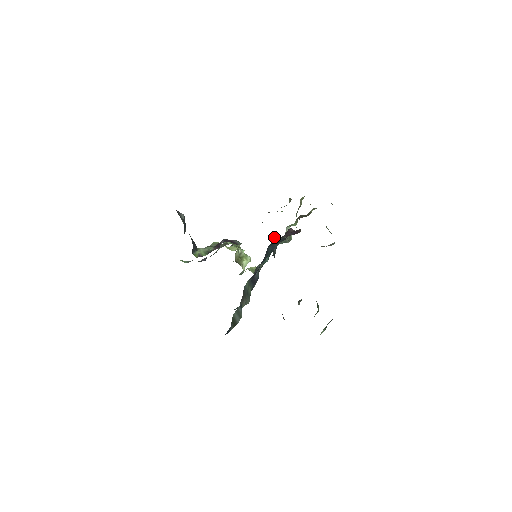
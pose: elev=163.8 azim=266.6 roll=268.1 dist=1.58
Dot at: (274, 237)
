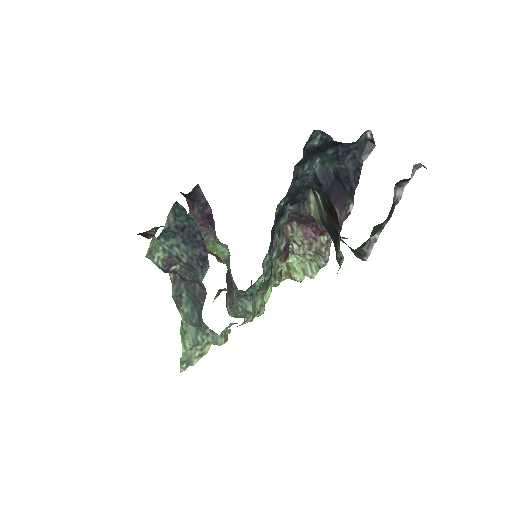
Dot at: (251, 304)
